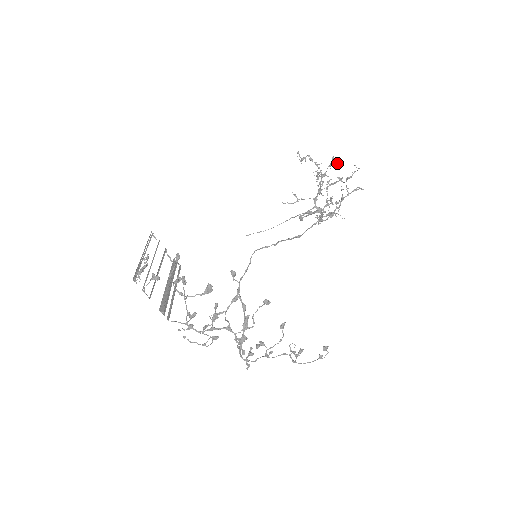
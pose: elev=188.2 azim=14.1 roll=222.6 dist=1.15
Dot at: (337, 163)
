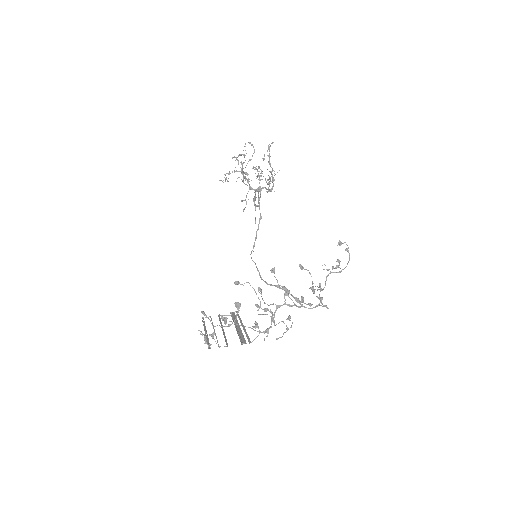
Dot at: (240, 155)
